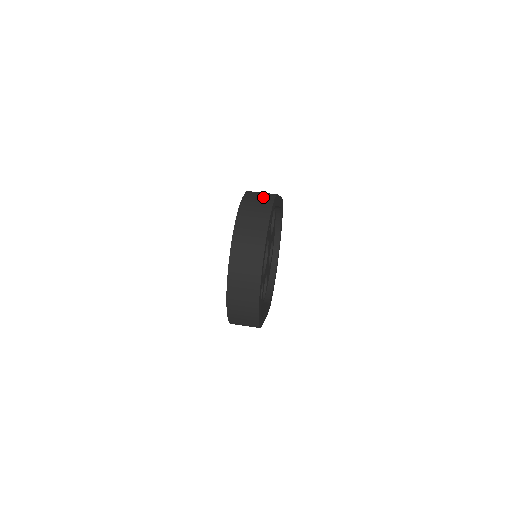
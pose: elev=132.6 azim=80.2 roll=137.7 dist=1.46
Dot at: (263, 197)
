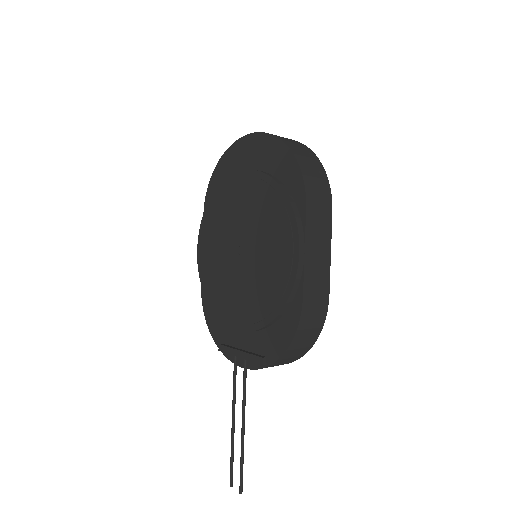
Dot at: occluded
